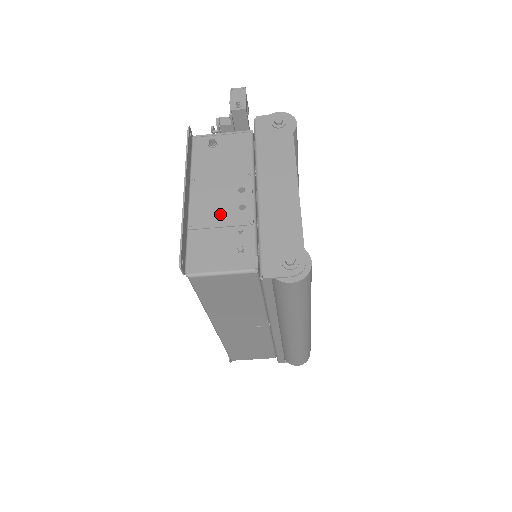
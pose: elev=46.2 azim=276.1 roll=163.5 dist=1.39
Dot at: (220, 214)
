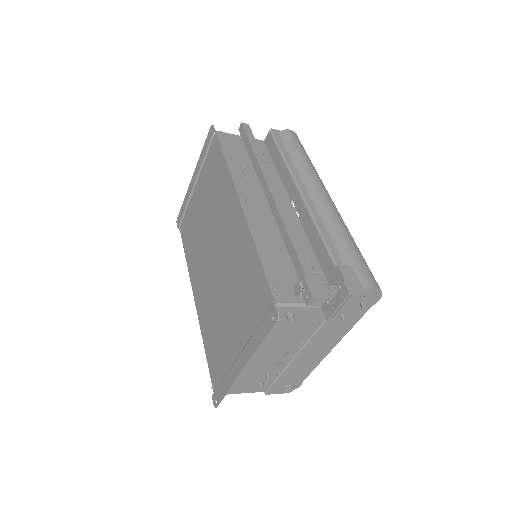
Dot at: (260, 367)
